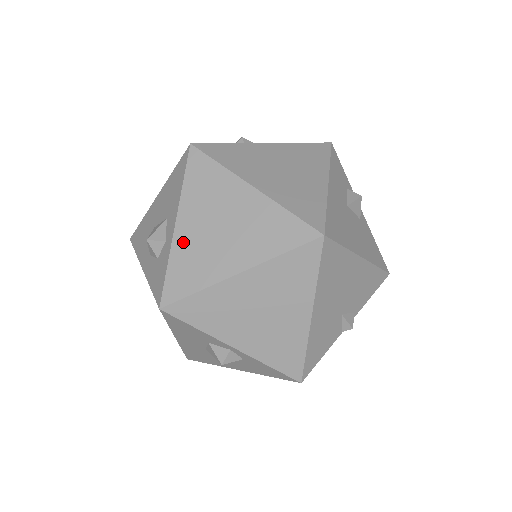
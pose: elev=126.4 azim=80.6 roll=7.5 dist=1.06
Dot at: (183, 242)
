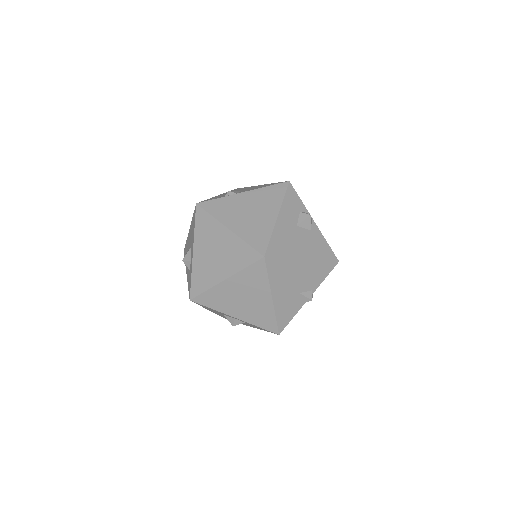
Dot at: (197, 263)
